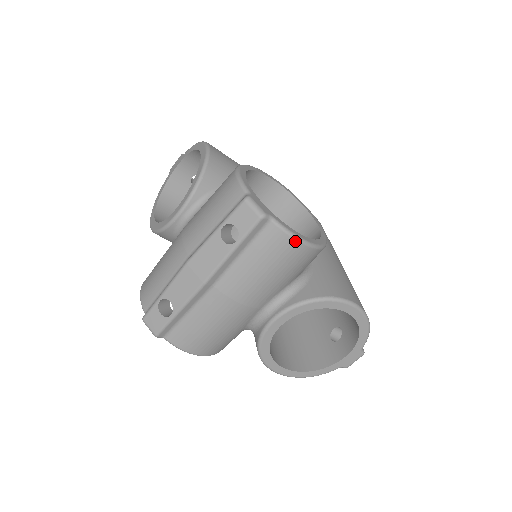
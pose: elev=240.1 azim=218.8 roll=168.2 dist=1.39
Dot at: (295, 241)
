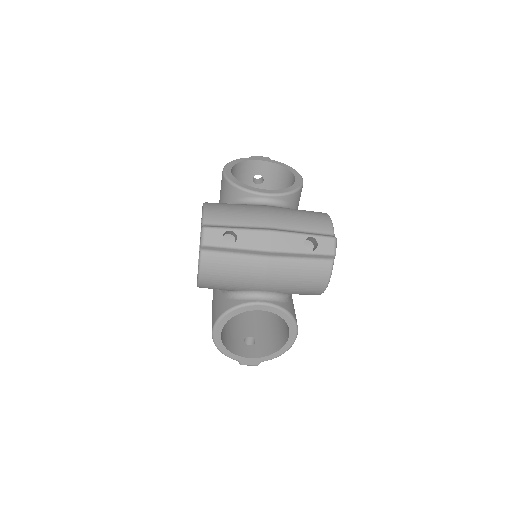
Dot at: (327, 280)
